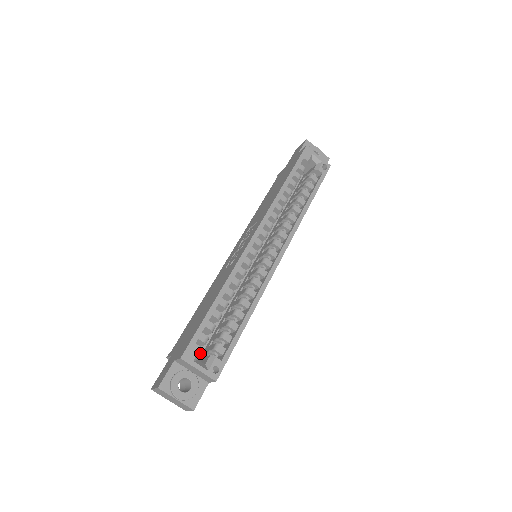
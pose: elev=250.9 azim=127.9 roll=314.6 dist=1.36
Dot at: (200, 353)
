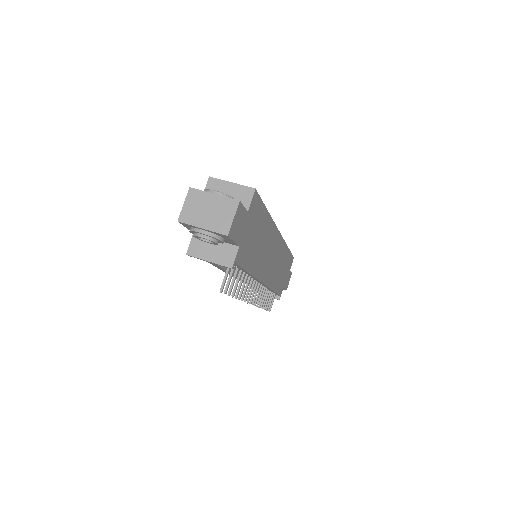
Dot at: occluded
